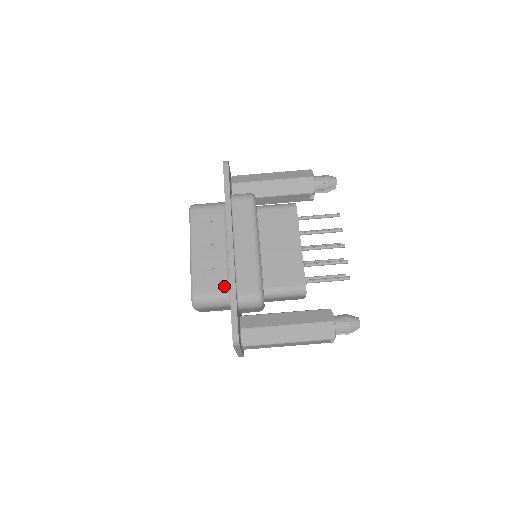
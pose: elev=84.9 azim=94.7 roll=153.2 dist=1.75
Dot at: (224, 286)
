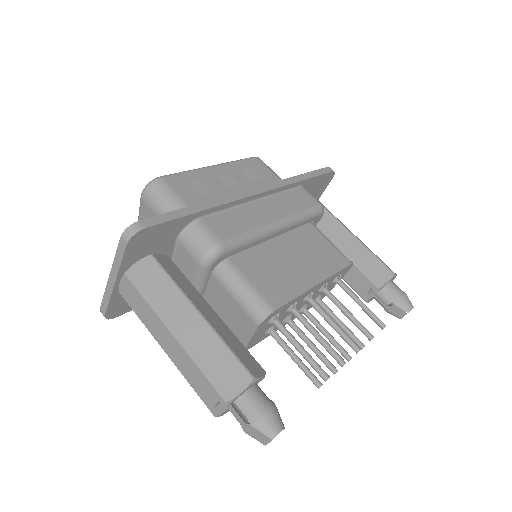
Dot at: occluded
